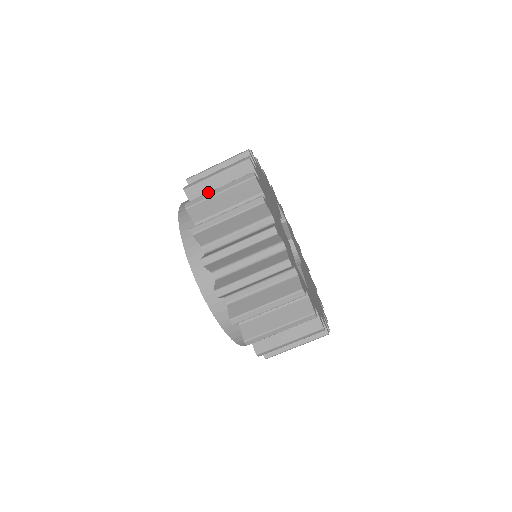
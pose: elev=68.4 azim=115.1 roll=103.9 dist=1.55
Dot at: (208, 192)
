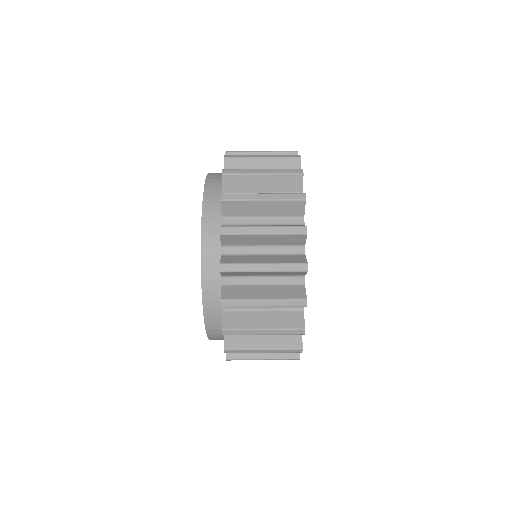
Dot at: occluded
